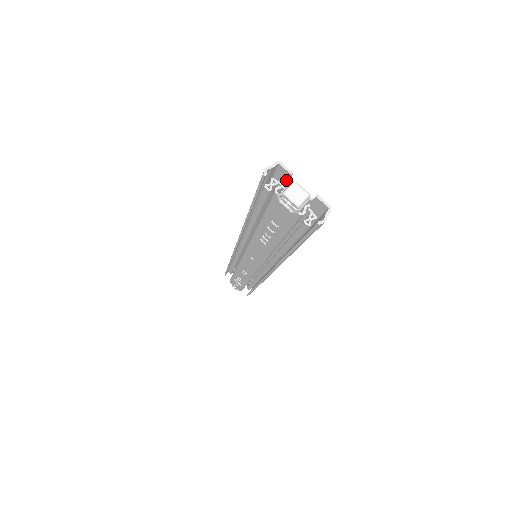
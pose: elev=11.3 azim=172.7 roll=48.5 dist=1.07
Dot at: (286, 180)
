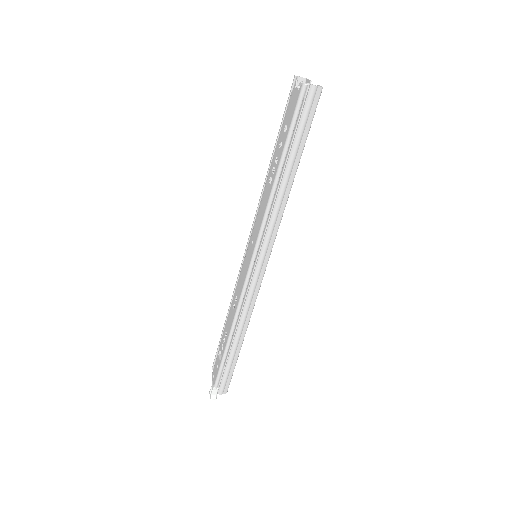
Dot at: occluded
